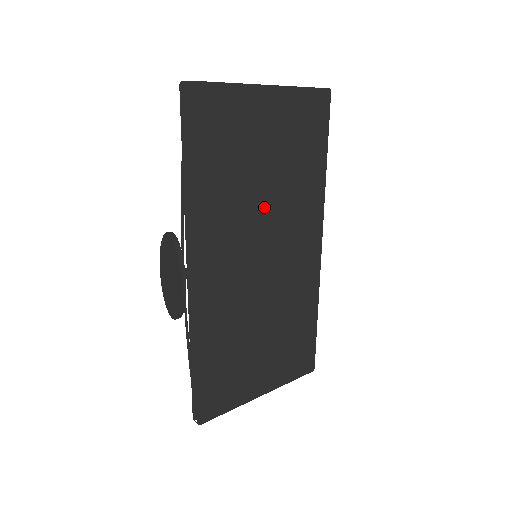
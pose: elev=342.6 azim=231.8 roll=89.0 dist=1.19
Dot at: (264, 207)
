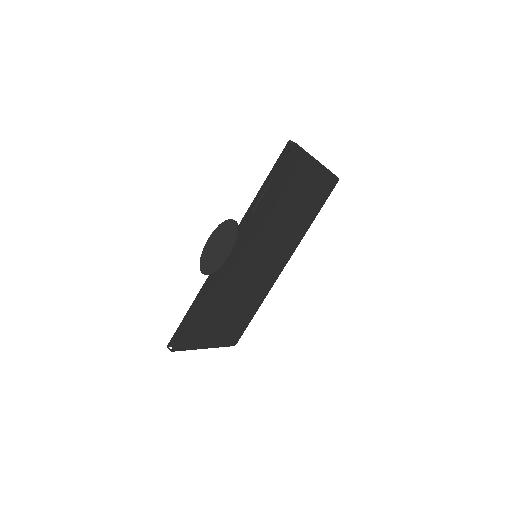
Dot at: (279, 229)
